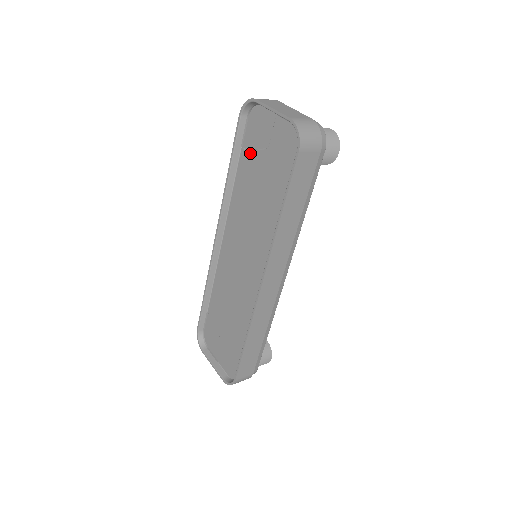
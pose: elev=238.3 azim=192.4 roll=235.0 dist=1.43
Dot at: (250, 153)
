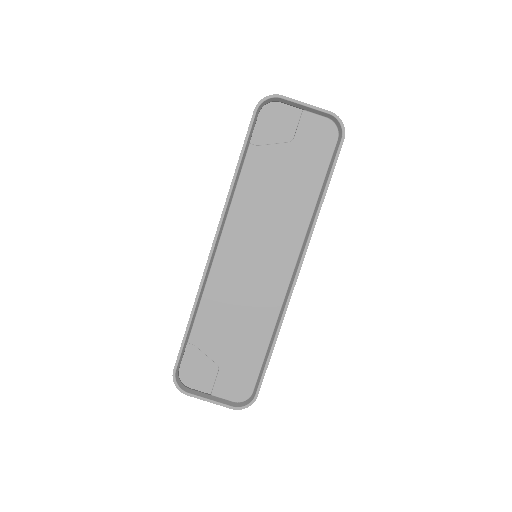
Dot at: (265, 148)
